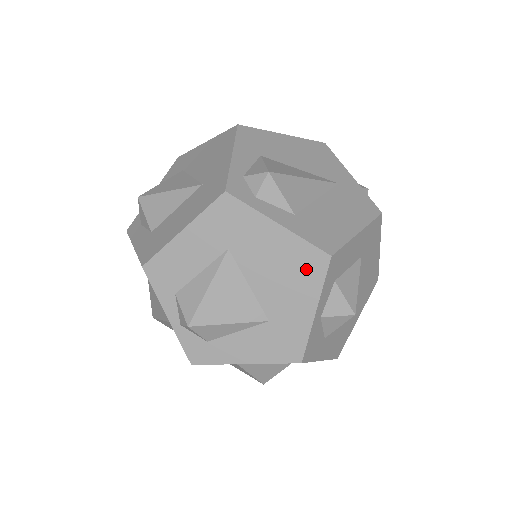
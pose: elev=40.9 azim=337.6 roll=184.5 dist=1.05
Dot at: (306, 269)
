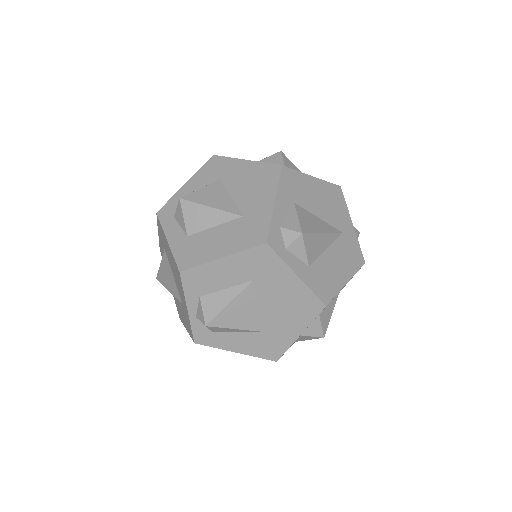
Dot at: (305, 309)
